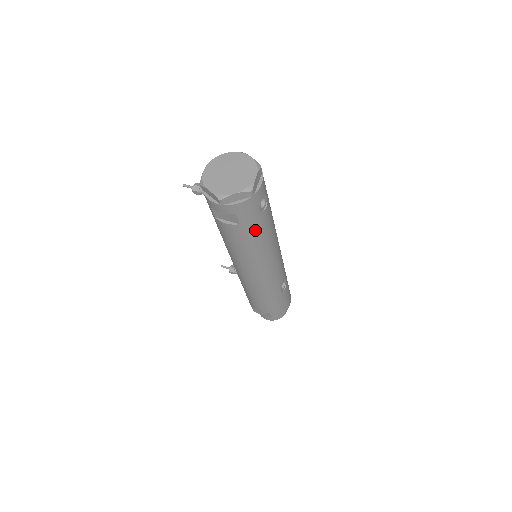
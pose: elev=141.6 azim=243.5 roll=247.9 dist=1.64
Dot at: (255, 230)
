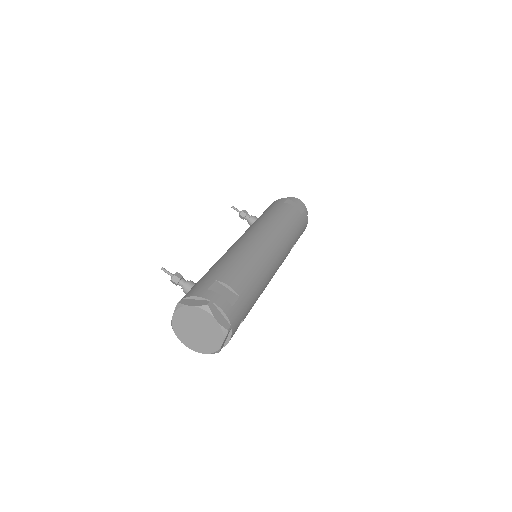
Dot at: occluded
